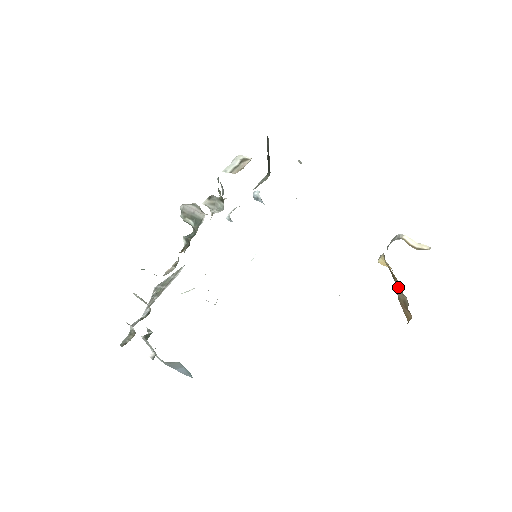
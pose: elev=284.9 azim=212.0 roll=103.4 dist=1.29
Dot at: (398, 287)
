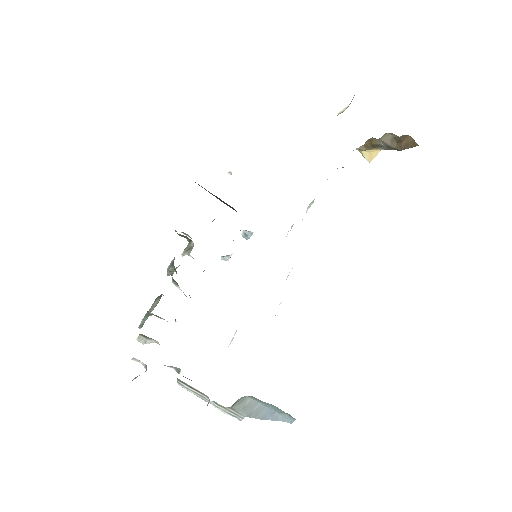
Dot at: (382, 142)
